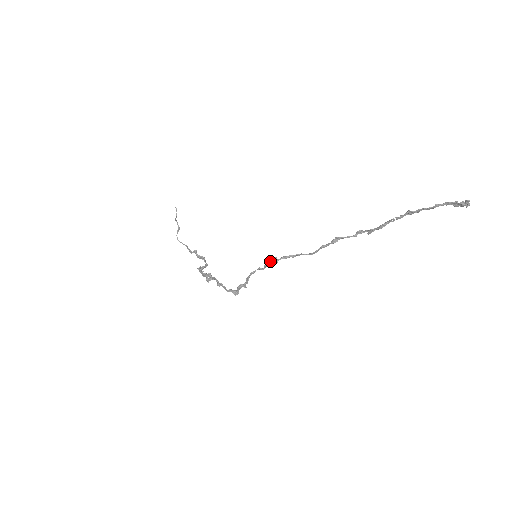
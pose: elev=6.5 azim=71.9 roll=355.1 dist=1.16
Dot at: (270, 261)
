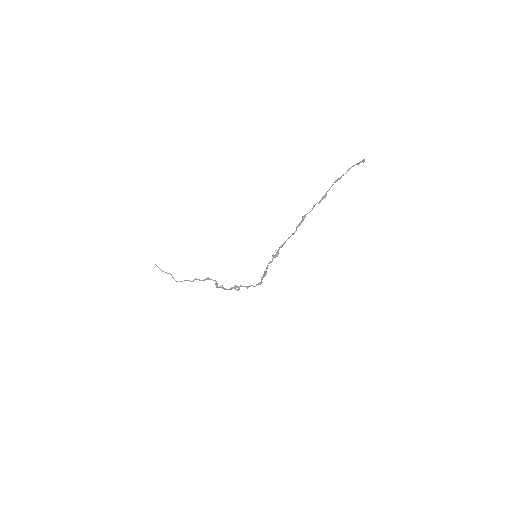
Dot at: (273, 254)
